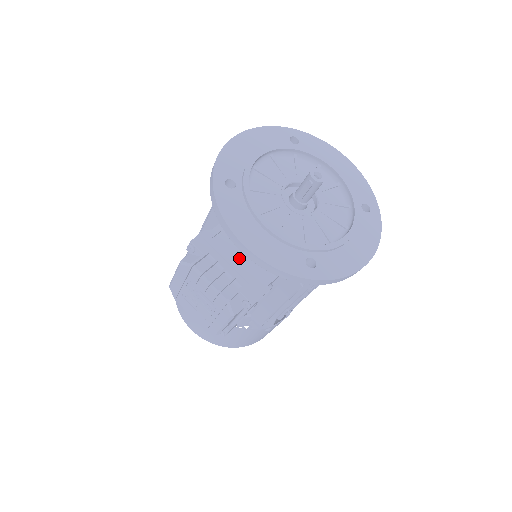
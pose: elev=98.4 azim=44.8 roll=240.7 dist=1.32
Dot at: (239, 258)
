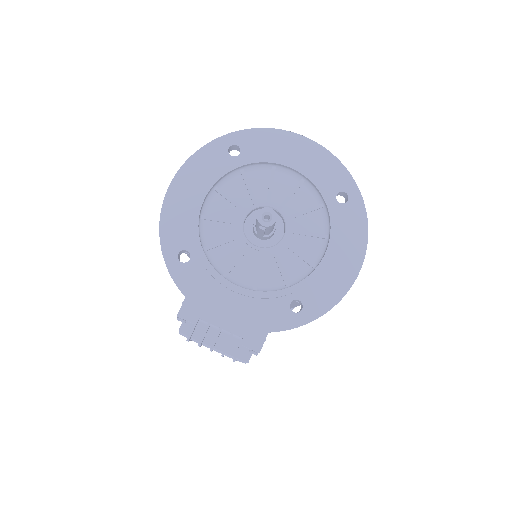
Dot at: occluded
